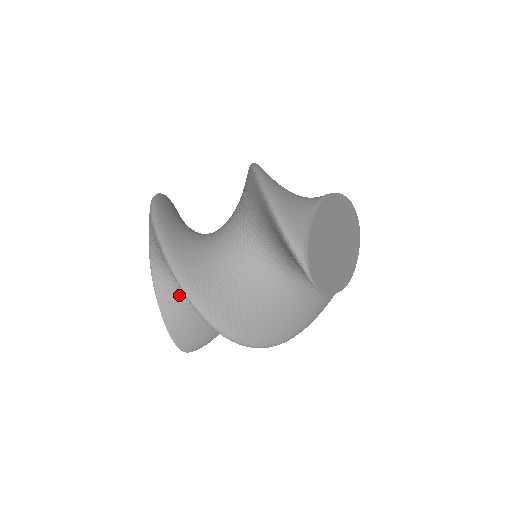
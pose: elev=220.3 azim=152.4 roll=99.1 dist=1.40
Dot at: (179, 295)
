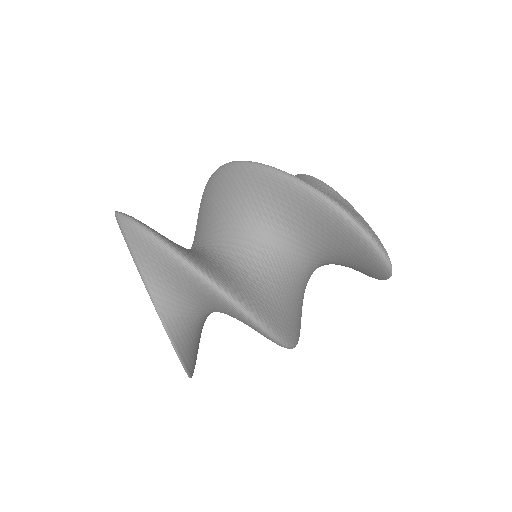
Dot at: (190, 325)
